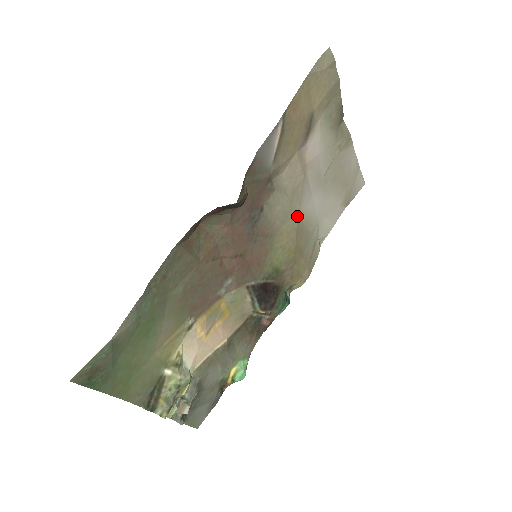
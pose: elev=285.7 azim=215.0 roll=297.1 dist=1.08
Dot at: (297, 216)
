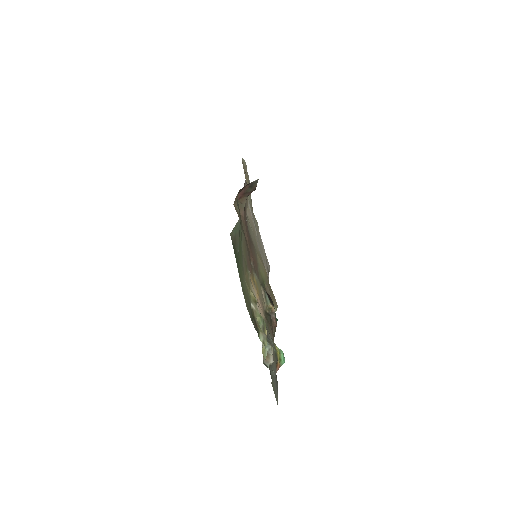
Dot at: occluded
